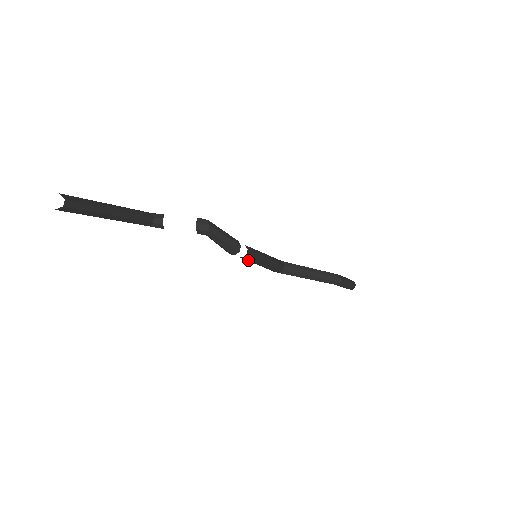
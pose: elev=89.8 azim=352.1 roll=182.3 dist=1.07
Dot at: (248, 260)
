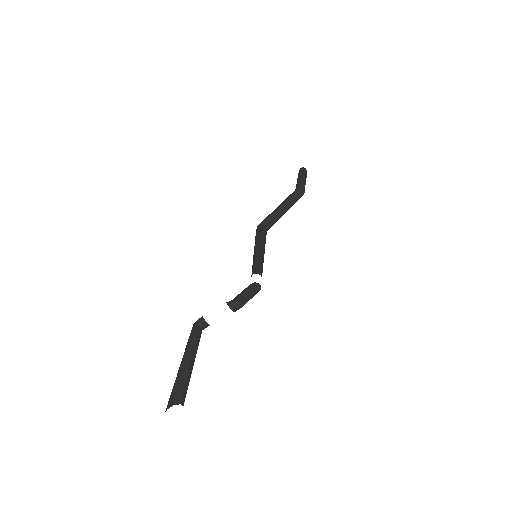
Dot at: occluded
